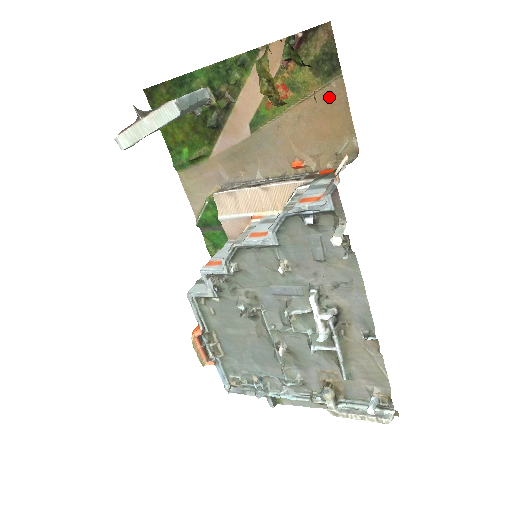
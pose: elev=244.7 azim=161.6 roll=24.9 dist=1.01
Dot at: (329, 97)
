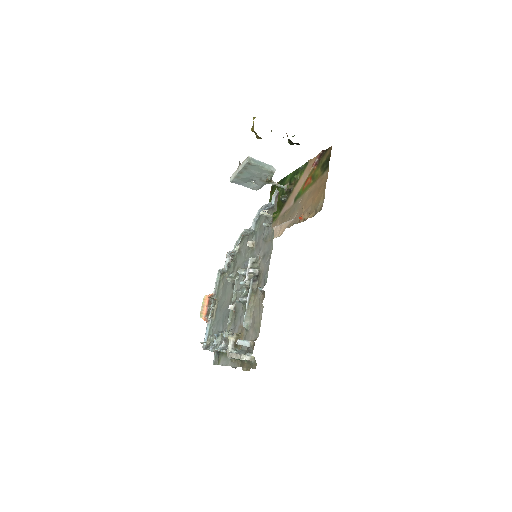
Dot at: (322, 180)
